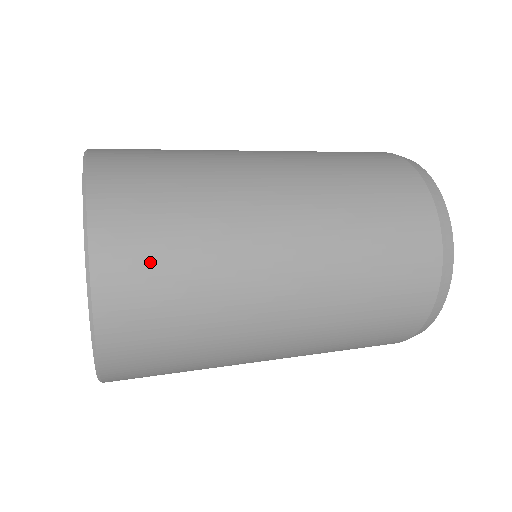
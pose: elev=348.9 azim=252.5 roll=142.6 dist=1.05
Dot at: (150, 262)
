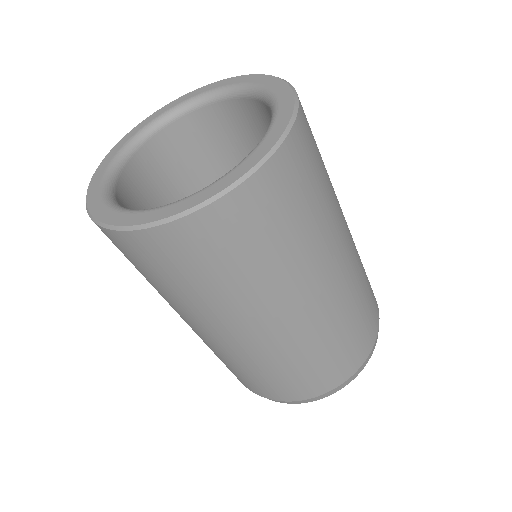
Dot at: occluded
